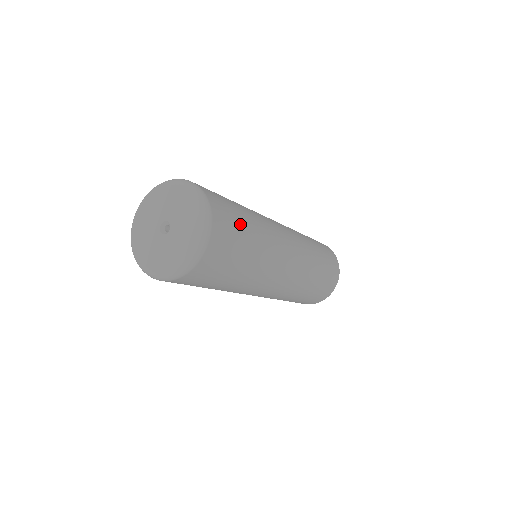
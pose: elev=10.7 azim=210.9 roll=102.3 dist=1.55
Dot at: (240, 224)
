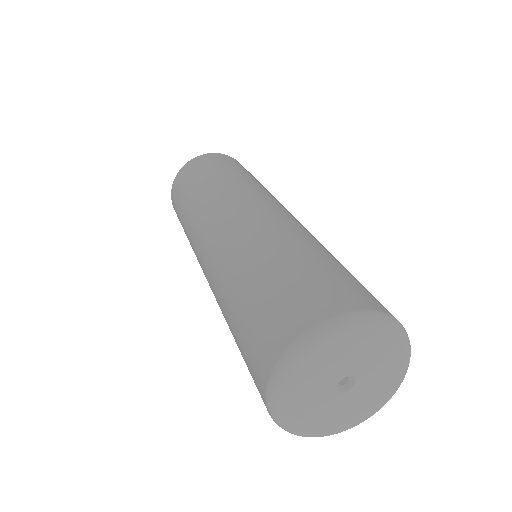
Dot at: (356, 279)
